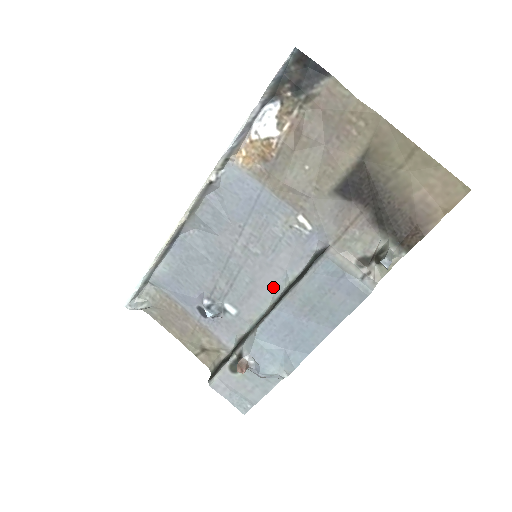
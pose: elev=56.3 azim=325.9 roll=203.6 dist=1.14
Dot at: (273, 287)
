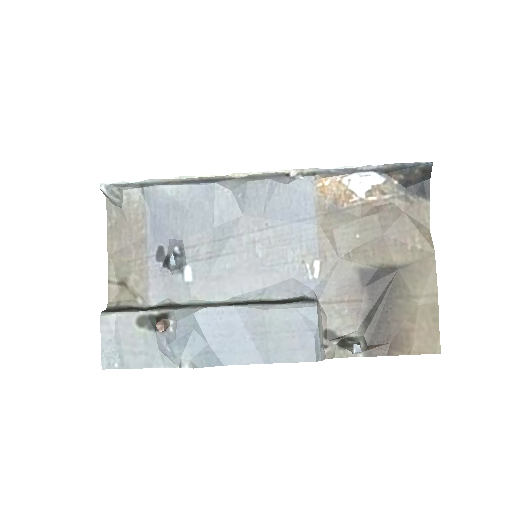
Dot at: (242, 290)
